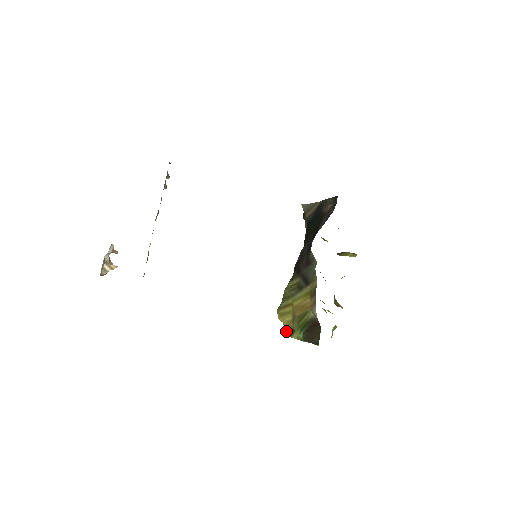
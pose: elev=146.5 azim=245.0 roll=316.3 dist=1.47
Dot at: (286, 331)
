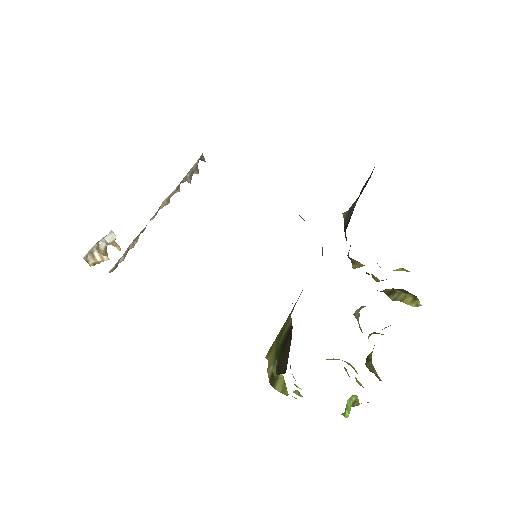
Dot at: (269, 375)
